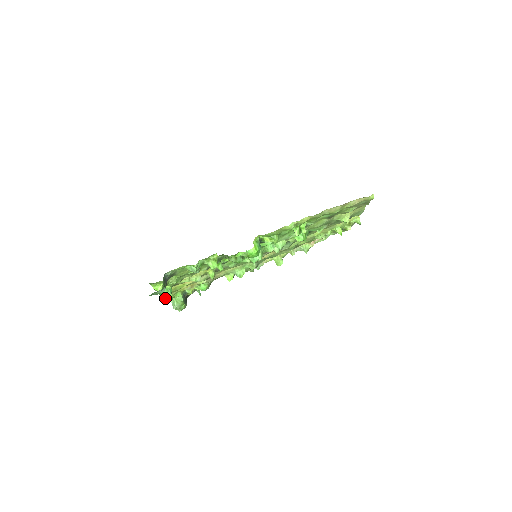
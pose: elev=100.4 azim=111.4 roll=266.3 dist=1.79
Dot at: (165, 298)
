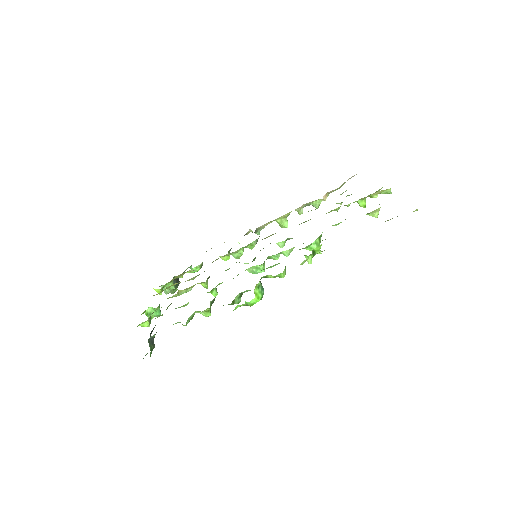
Dot at: (154, 316)
